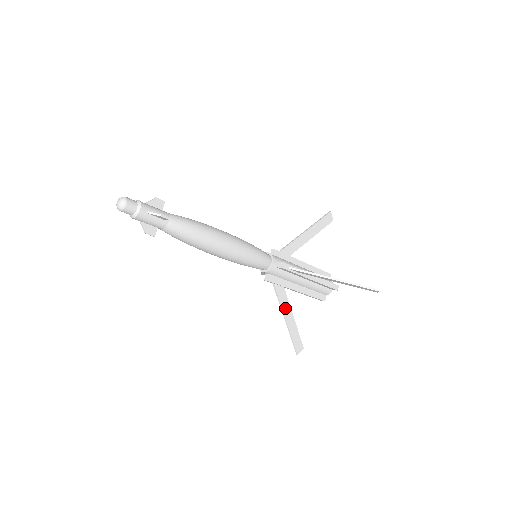
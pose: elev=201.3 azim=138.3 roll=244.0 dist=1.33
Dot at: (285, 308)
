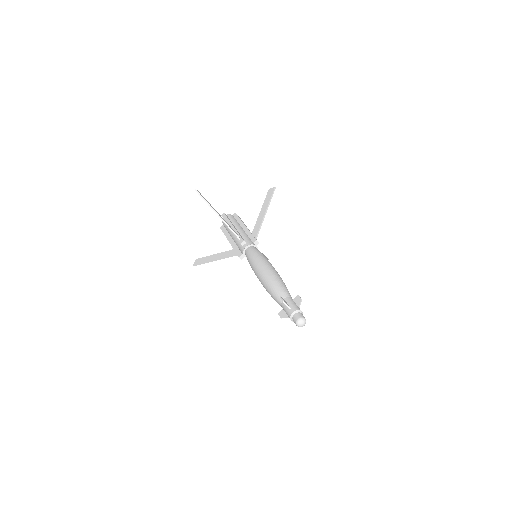
Dot at: (222, 257)
